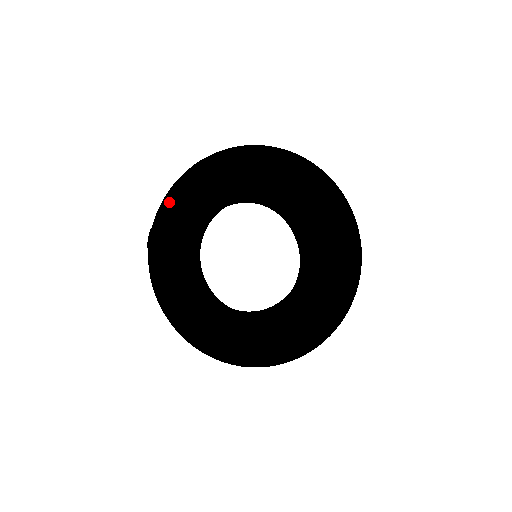
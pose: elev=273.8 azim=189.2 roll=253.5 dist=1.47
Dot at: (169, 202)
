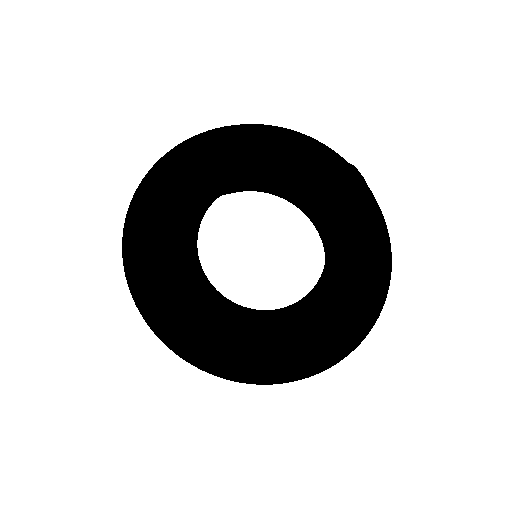
Dot at: (140, 301)
